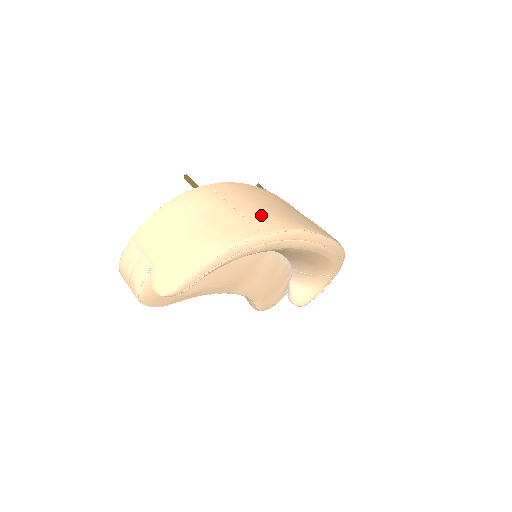
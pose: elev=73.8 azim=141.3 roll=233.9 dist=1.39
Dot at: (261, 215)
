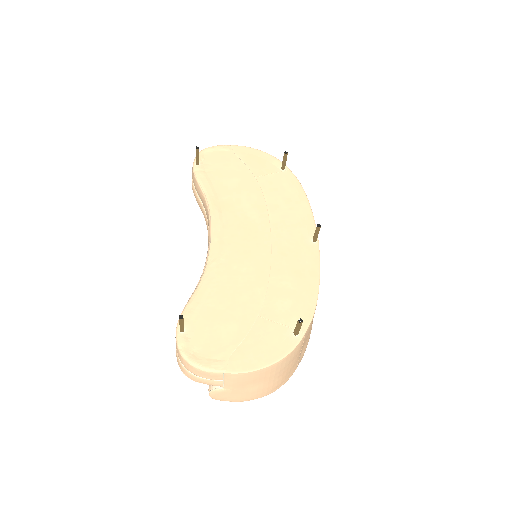
Dot at: occluded
